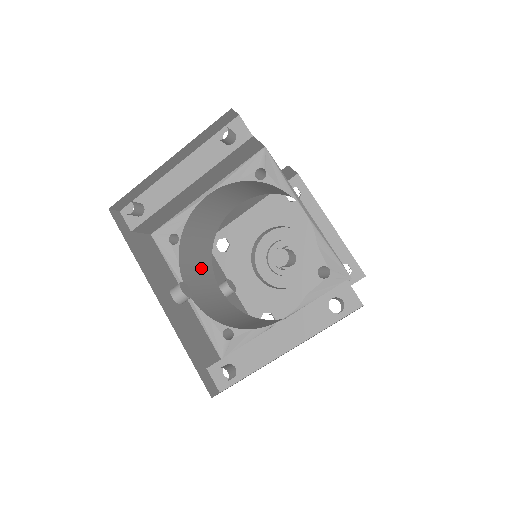
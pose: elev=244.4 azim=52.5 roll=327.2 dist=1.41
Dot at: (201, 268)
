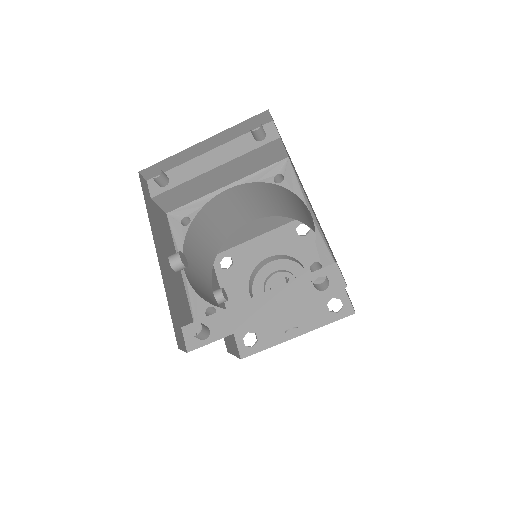
Dot at: (202, 263)
